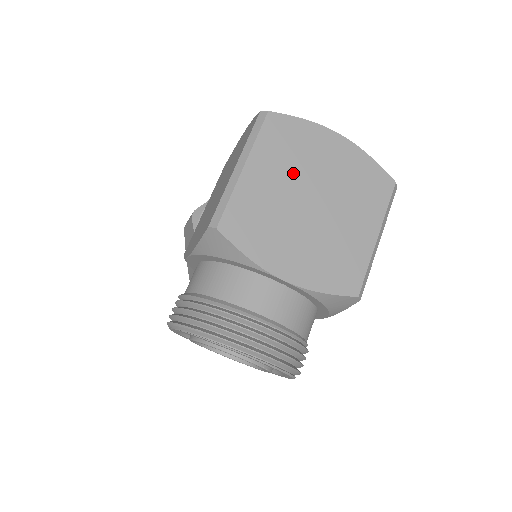
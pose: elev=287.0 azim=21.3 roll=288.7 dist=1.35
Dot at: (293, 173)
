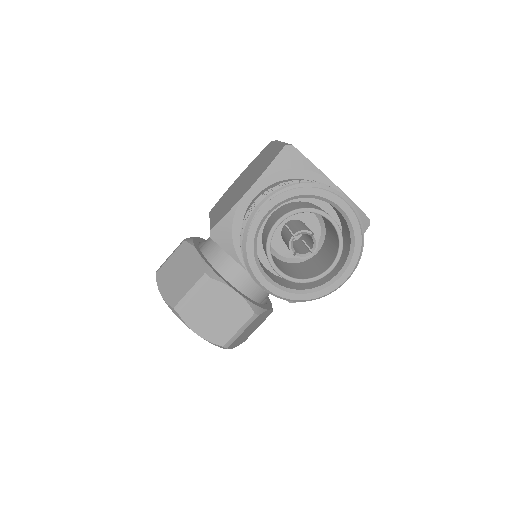
Dot at: occluded
